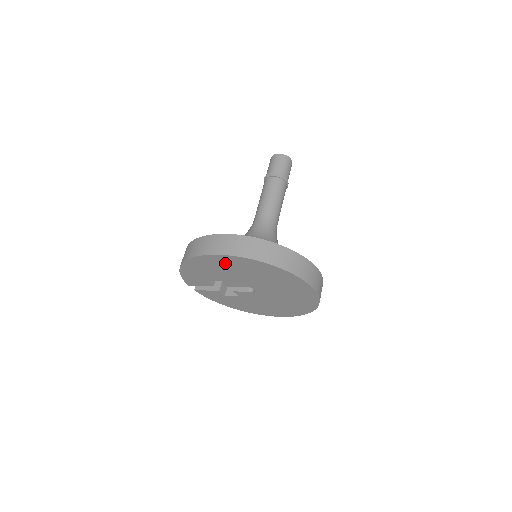
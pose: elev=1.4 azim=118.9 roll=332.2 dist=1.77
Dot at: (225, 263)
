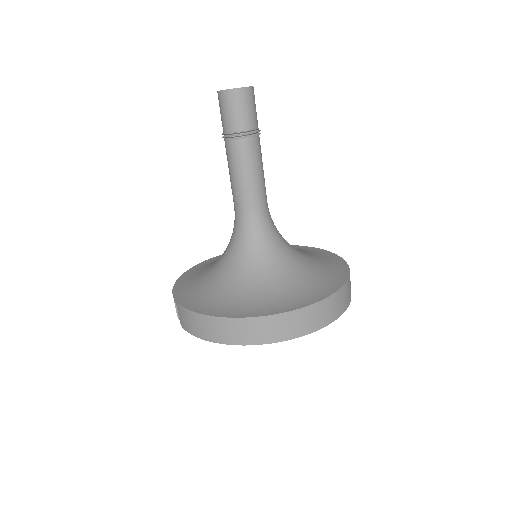
Dot at: occluded
